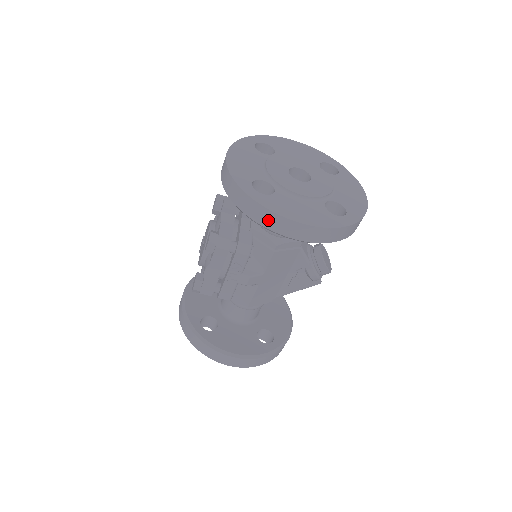
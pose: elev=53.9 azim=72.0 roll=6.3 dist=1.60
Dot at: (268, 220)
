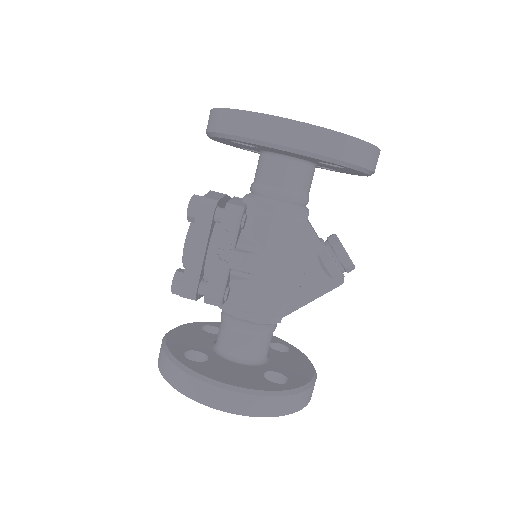
Dot at: (253, 126)
